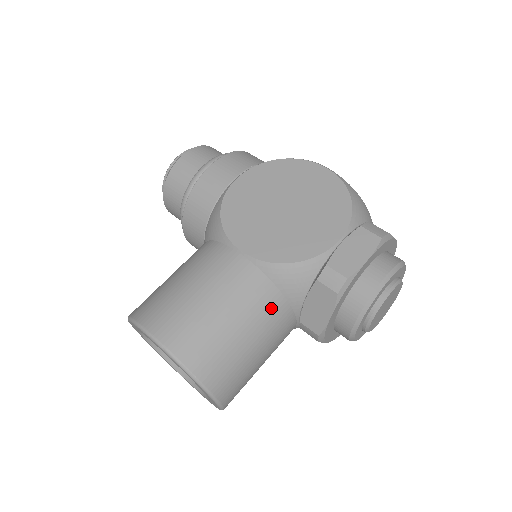
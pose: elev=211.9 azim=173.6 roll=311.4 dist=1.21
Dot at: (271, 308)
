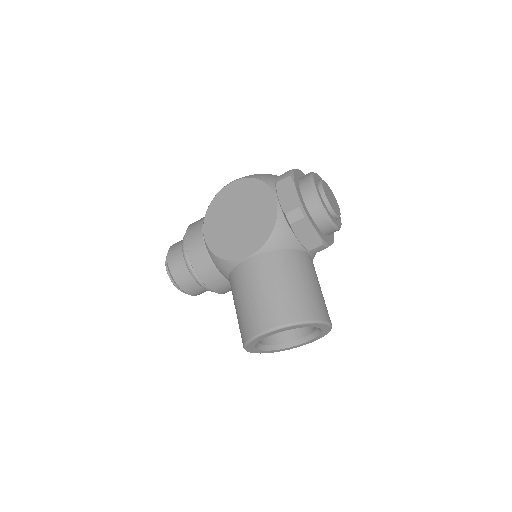
Dot at: (290, 260)
